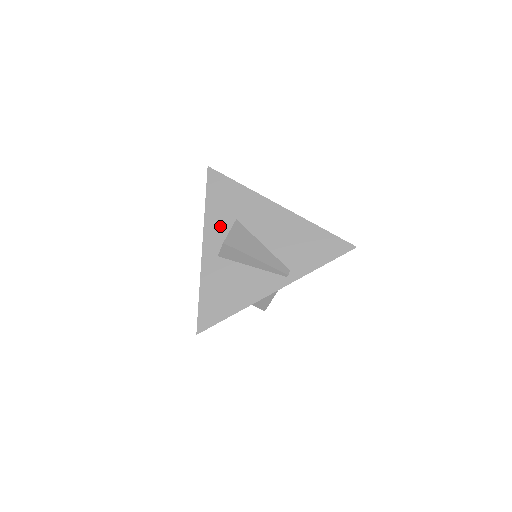
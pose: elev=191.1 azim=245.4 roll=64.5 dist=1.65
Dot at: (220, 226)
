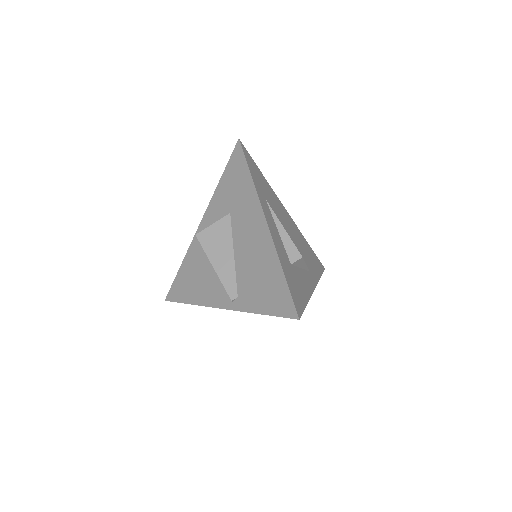
Dot at: (217, 212)
